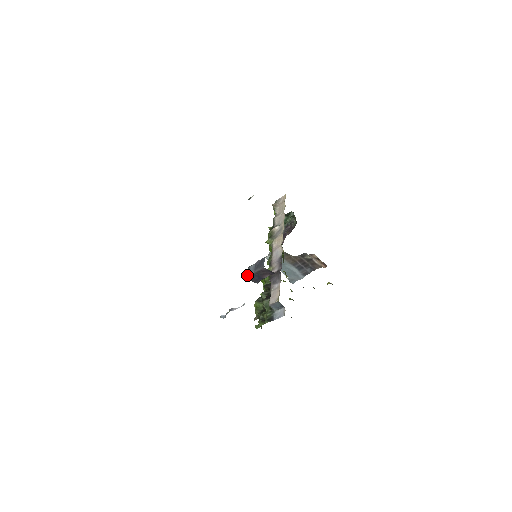
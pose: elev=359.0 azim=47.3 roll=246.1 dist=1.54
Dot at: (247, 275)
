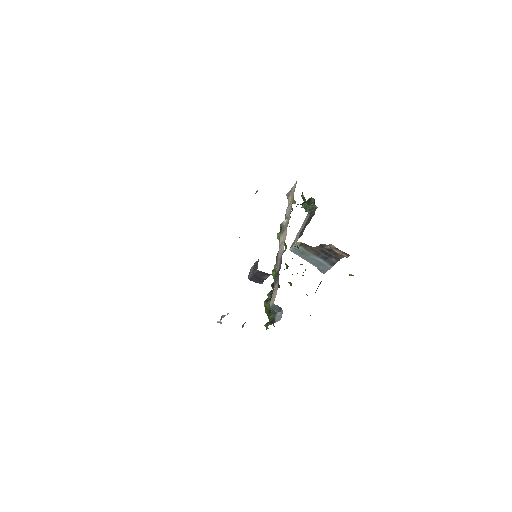
Dot at: (248, 277)
